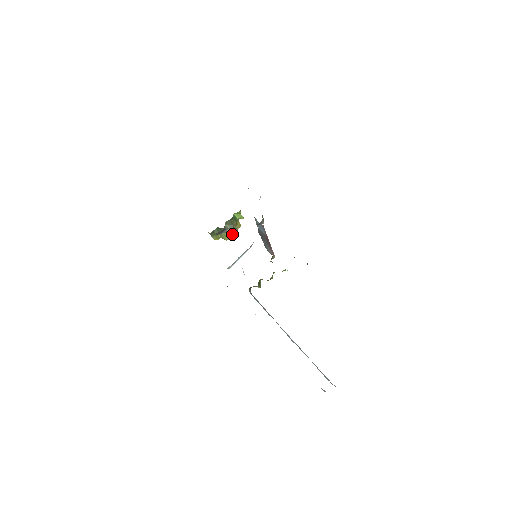
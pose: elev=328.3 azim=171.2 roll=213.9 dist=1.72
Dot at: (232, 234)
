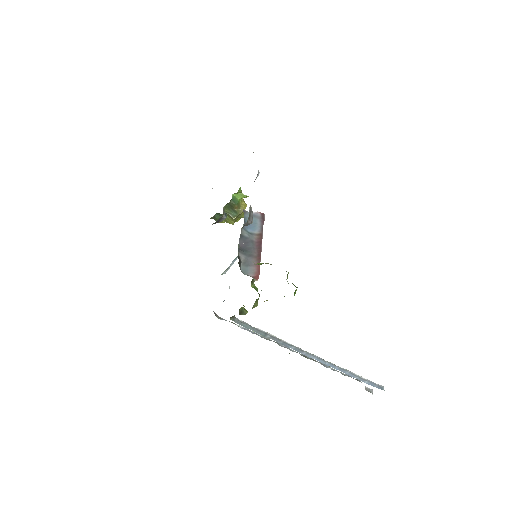
Dot at: (238, 217)
